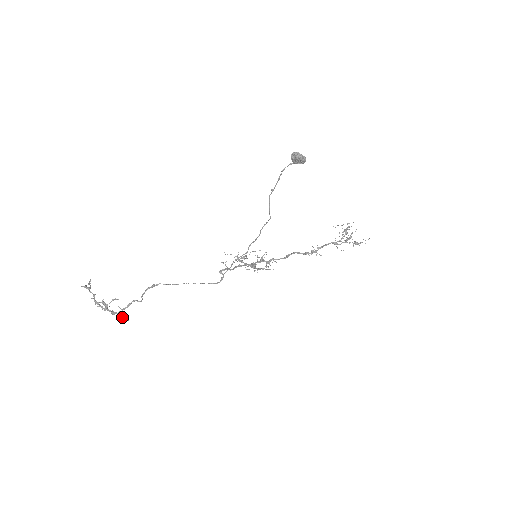
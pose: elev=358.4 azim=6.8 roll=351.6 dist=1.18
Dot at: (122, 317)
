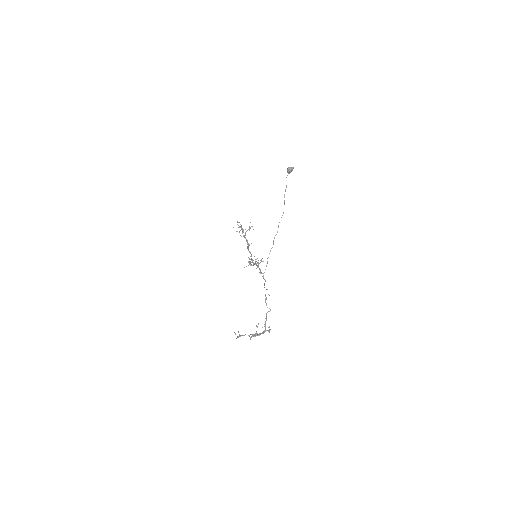
Dot at: (269, 330)
